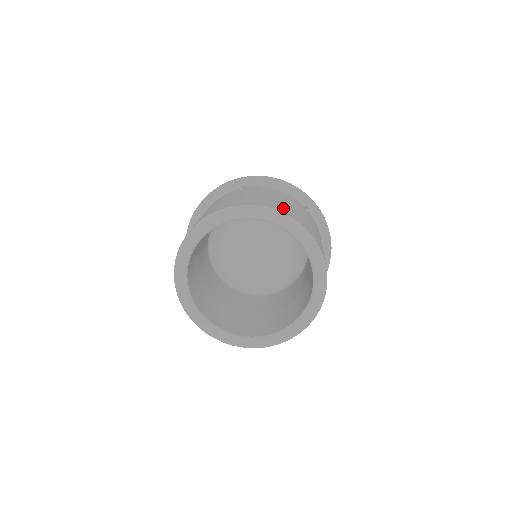
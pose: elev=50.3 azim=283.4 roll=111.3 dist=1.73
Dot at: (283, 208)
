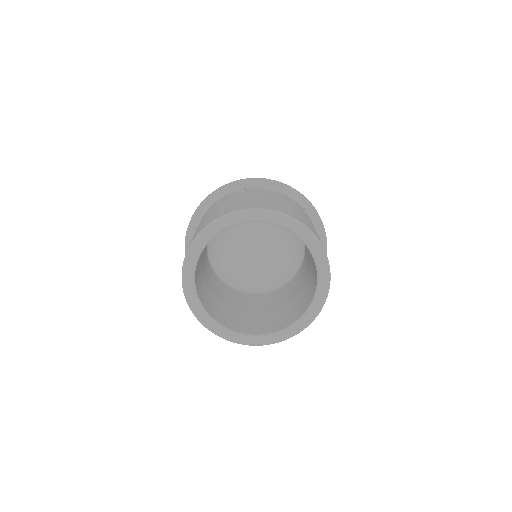
Dot at: (289, 211)
